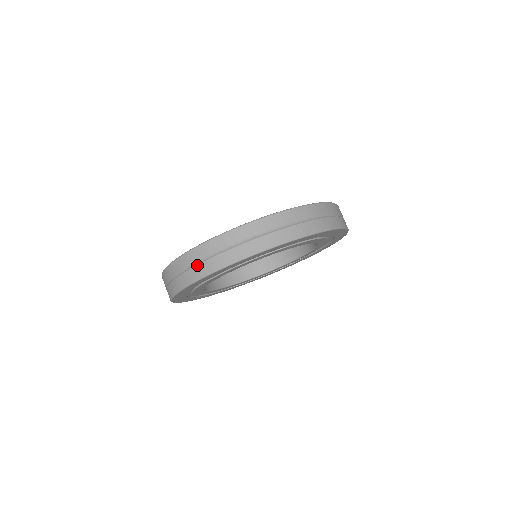
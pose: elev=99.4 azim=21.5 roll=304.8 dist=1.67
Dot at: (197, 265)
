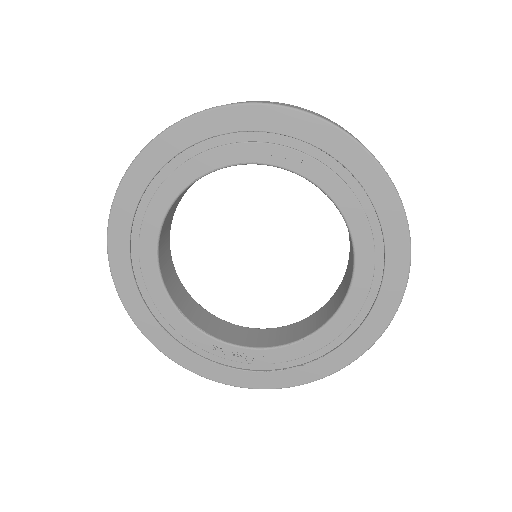
Dot at: occluded
